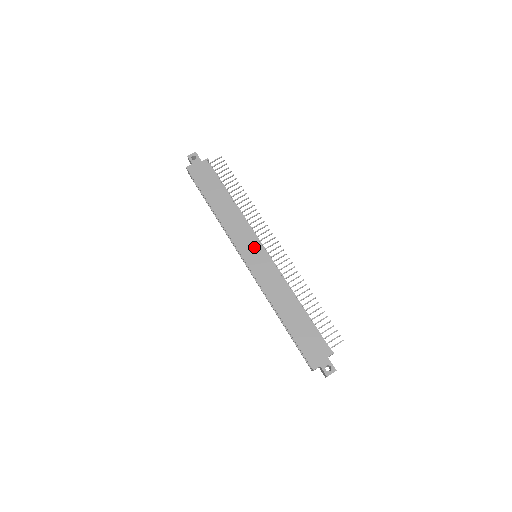
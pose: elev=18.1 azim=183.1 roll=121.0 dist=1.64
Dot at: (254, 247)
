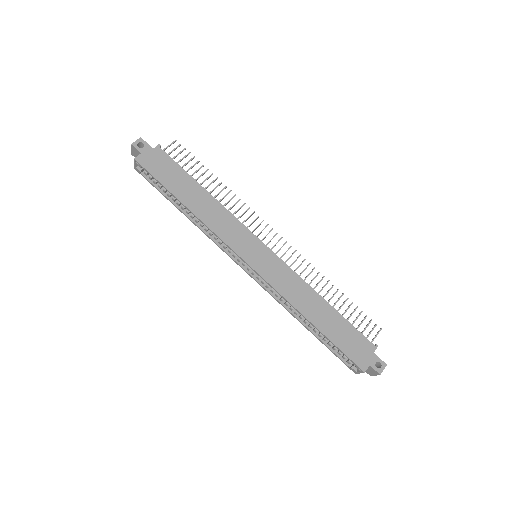
Dot at: (254, 245)
